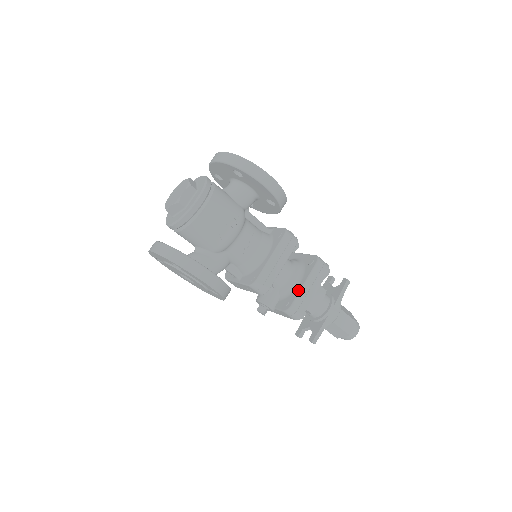
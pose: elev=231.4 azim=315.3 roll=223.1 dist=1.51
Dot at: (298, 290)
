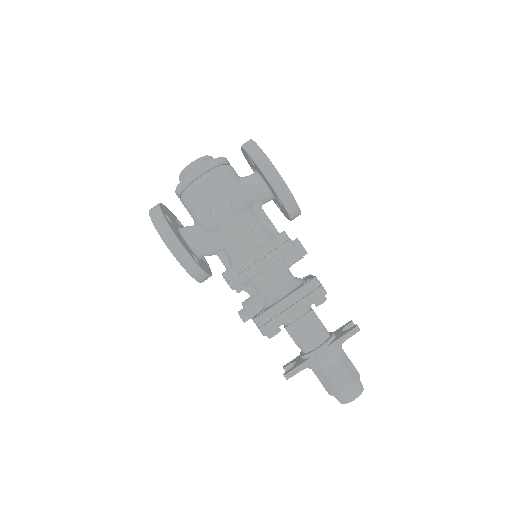
Dot at: (275, 303)
